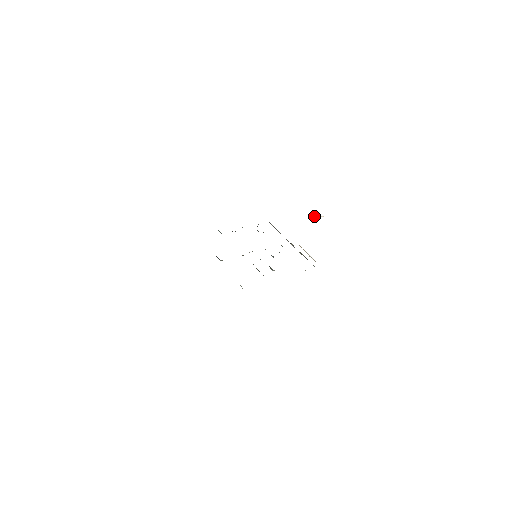
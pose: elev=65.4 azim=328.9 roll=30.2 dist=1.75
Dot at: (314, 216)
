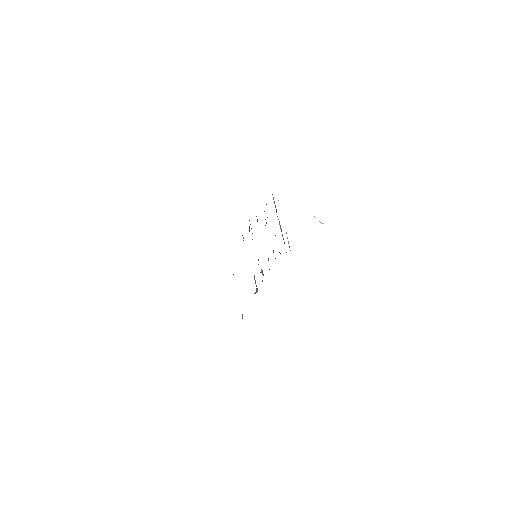
Dot at: occluded
